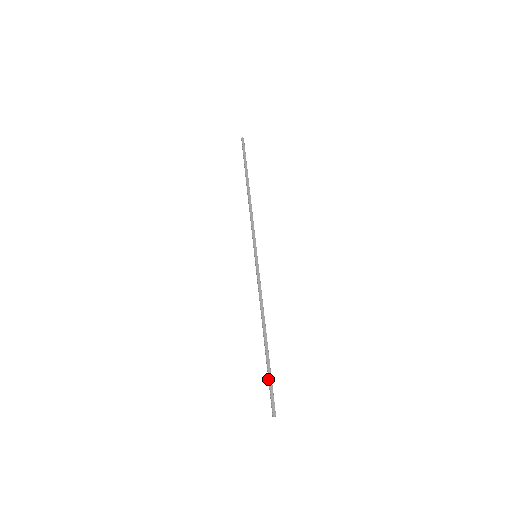
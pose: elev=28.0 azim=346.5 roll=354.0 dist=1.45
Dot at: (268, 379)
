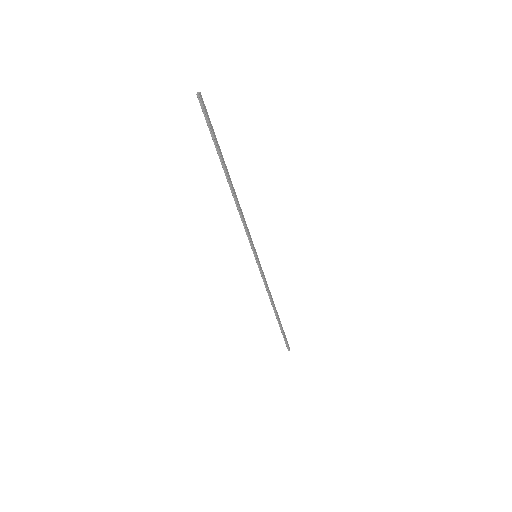
Dot at: (283, 336)
